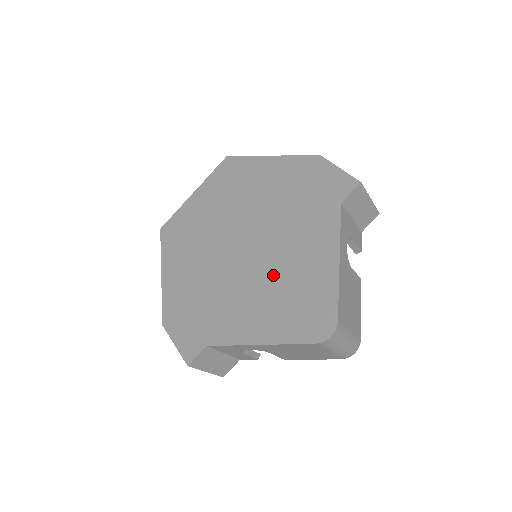
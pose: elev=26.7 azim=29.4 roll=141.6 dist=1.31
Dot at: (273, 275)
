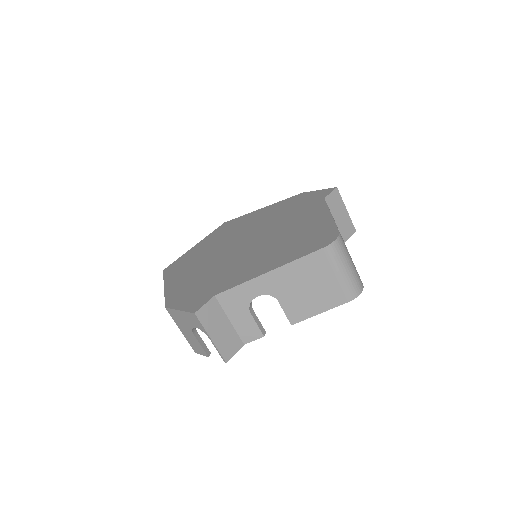
Dot at: (275, 241)
